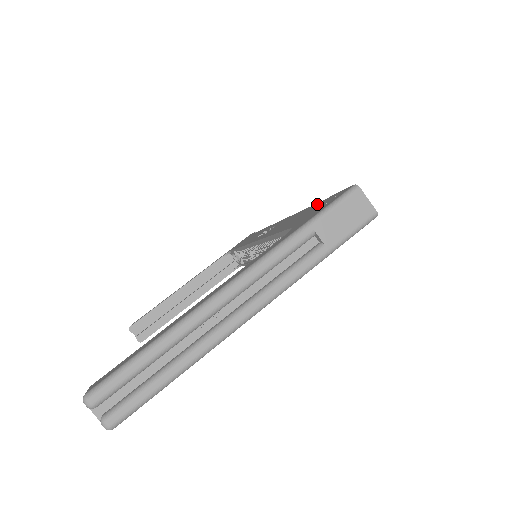
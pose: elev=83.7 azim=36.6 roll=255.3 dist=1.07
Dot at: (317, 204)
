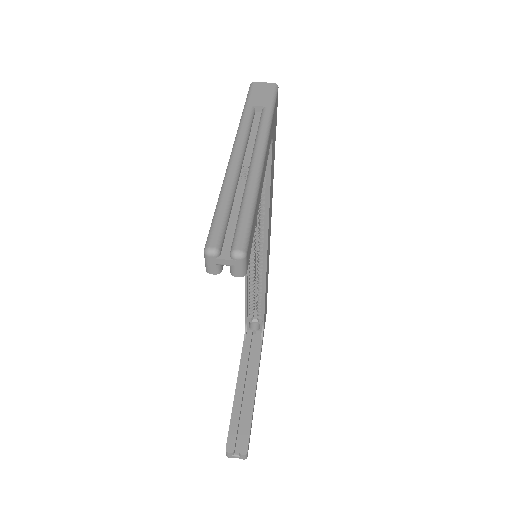
Dot at: occluded
